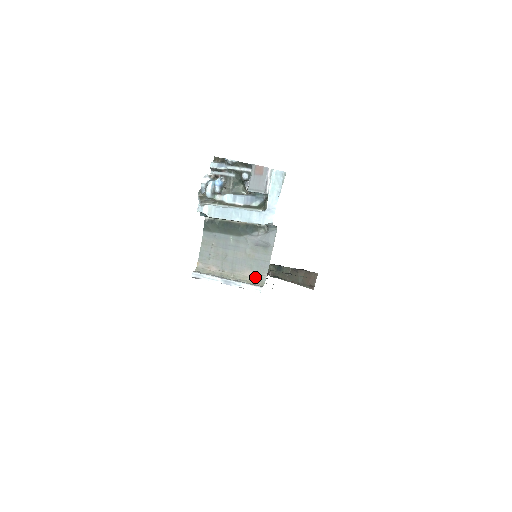
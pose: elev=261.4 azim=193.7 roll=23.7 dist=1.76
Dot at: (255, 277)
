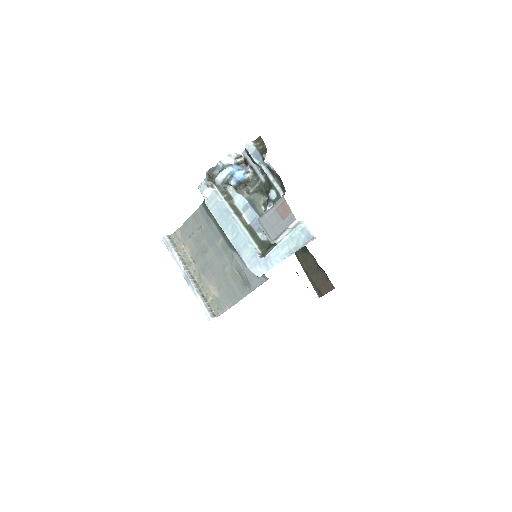
Dot at: (217, 299)
